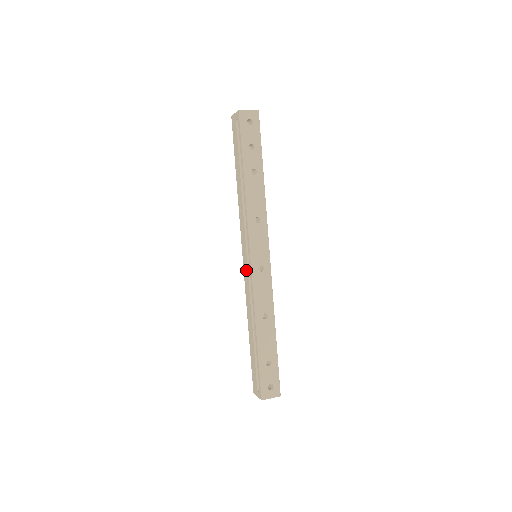
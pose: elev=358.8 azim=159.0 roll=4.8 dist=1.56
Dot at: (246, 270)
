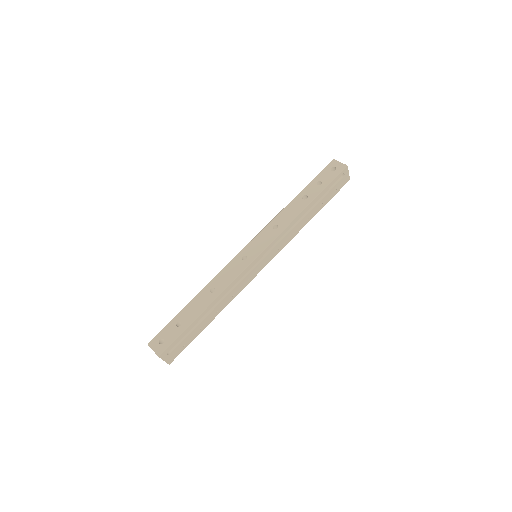
Dot at: occluded
